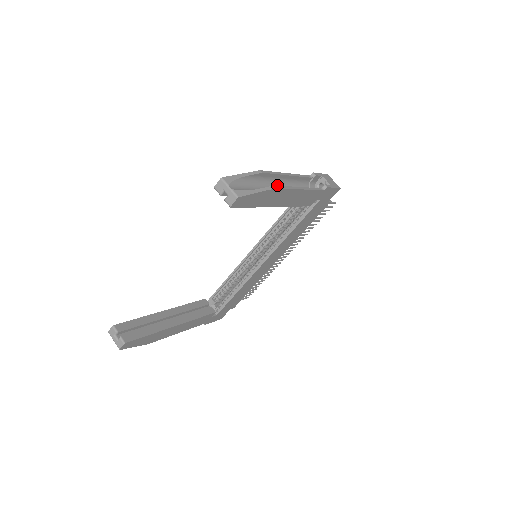
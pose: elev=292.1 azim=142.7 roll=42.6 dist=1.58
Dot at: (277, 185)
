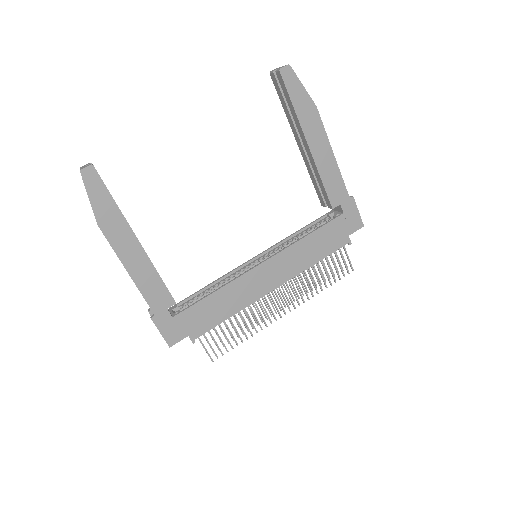
Dot at: occluded
